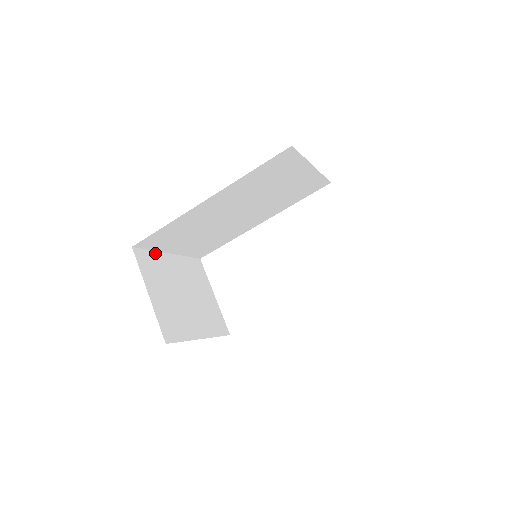
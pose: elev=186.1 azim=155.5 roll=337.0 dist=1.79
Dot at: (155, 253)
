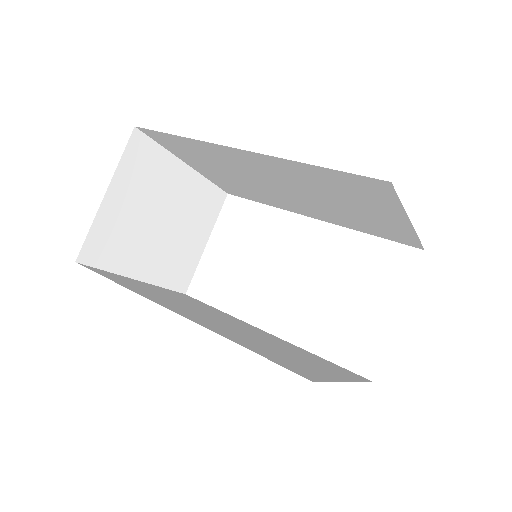
Dot at: (165, 153)
